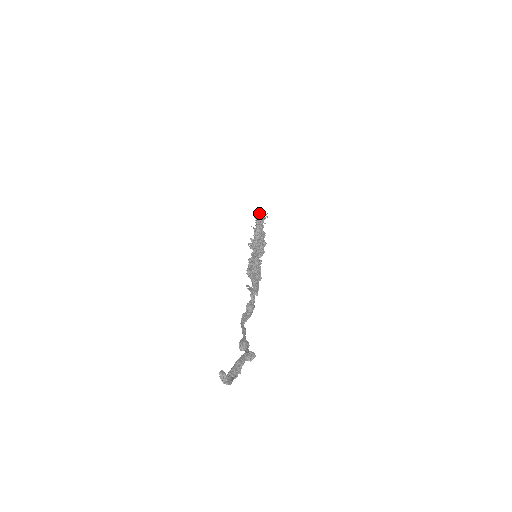
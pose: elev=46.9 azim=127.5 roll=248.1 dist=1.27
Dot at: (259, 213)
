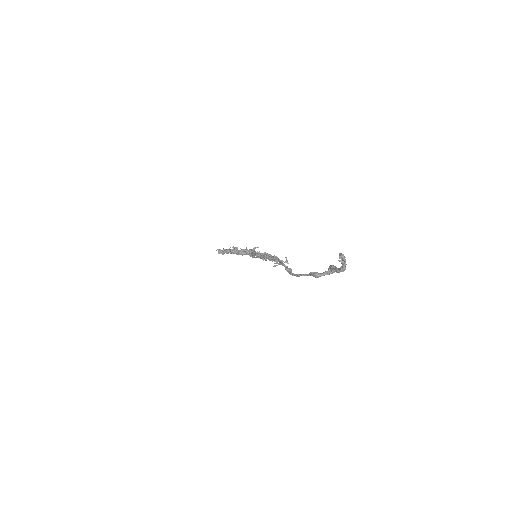
Dot at: occluded
